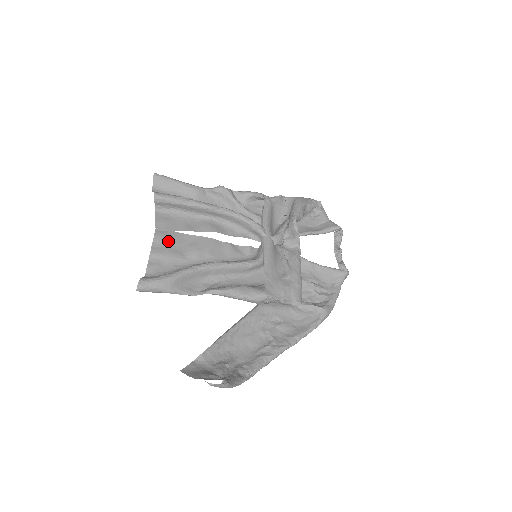
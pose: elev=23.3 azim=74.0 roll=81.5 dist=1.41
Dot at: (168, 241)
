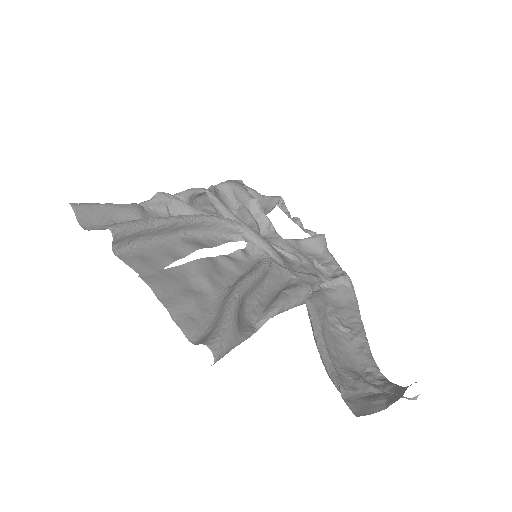
Dot at: (169, 284)
